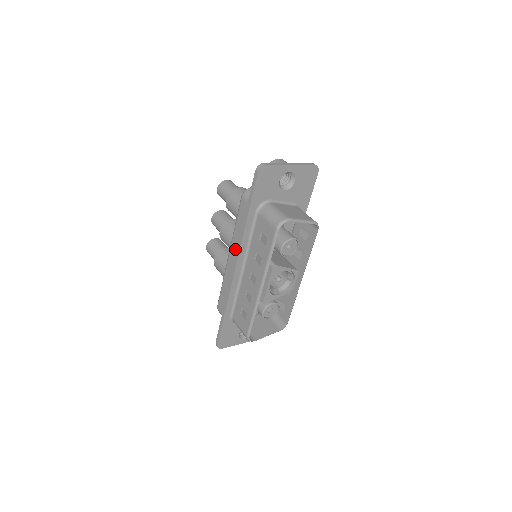
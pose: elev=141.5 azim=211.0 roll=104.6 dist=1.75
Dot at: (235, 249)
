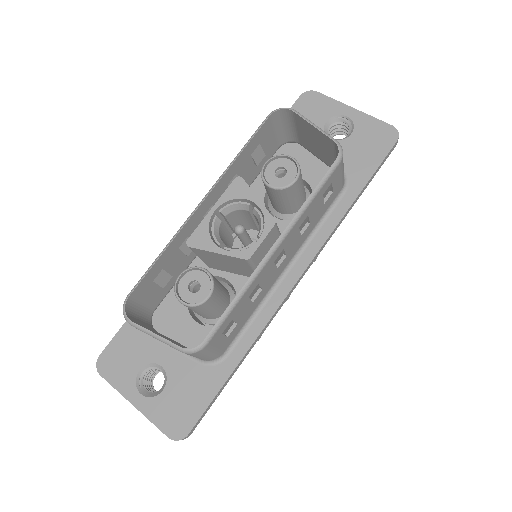
Dot at: occluded
